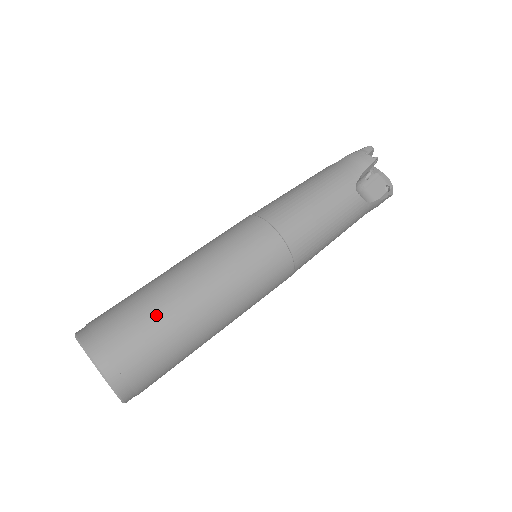
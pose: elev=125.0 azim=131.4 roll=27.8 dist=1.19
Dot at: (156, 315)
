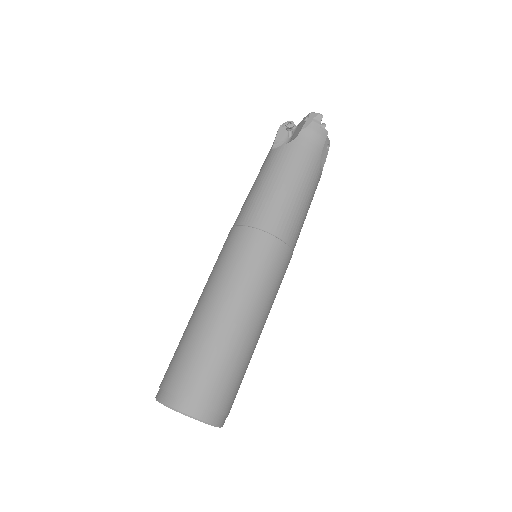
Dot at: (235, 364)
